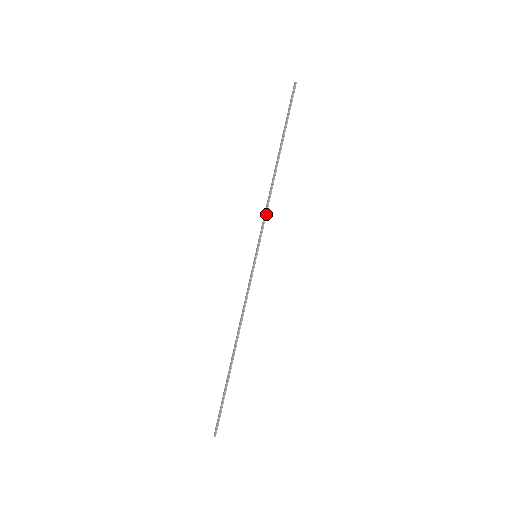
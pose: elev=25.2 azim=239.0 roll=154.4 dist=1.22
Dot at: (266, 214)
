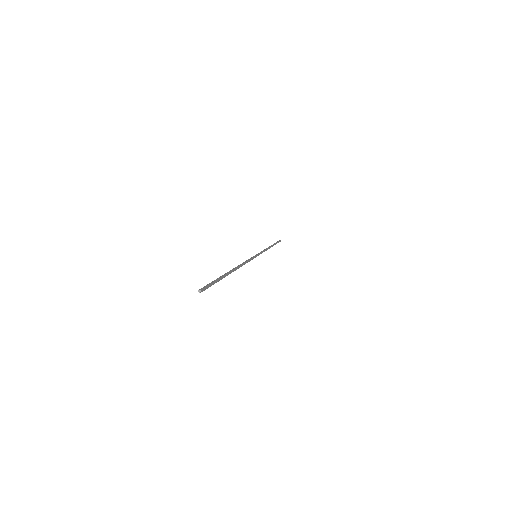
Dot at: (263, 251)
